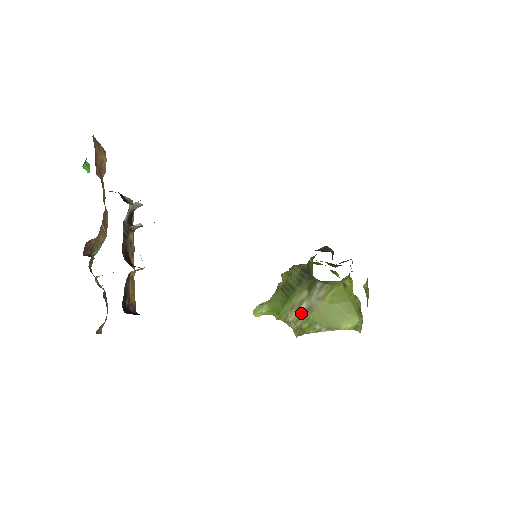
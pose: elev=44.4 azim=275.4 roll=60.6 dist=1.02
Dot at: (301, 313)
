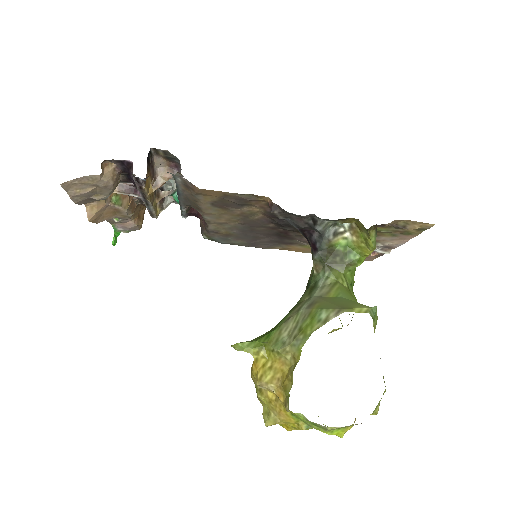
Dot at: (301, 314)
